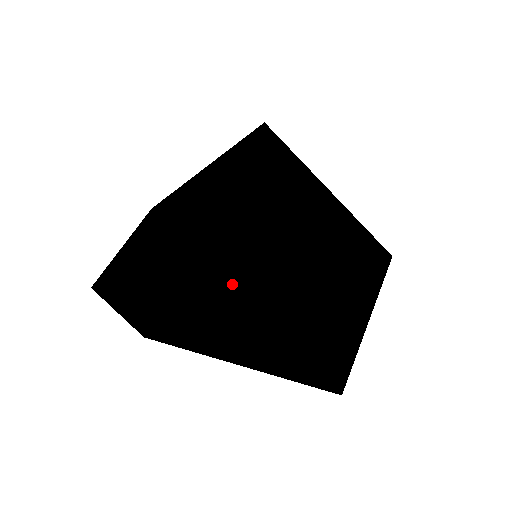
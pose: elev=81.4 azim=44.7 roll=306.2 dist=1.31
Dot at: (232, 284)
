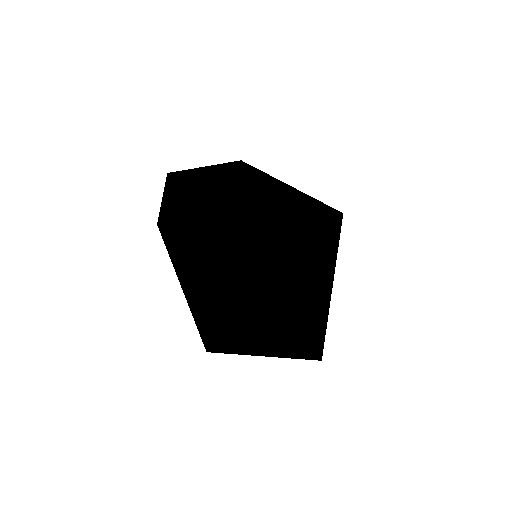
Dot at: (230, 235)
